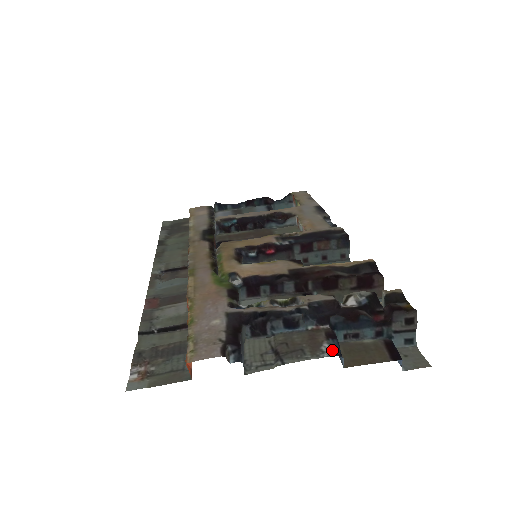
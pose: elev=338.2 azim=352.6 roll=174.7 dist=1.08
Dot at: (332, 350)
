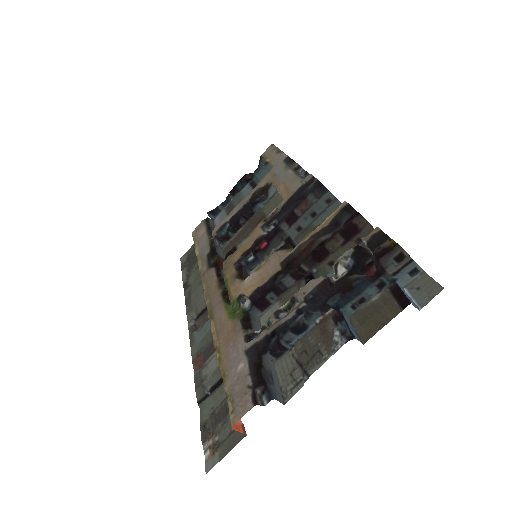
Dot at: (343, 336)
